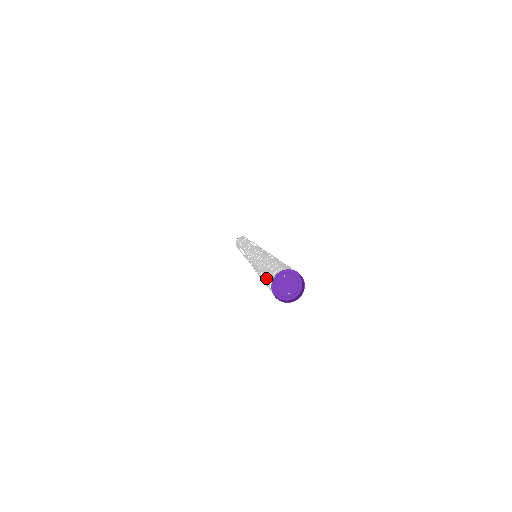
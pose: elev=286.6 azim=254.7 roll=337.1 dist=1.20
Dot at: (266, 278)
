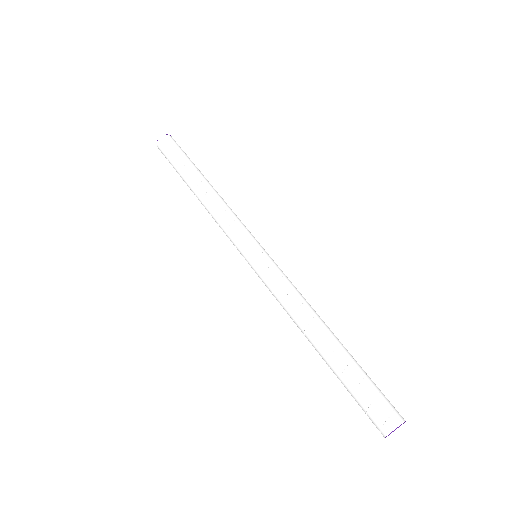
Dot at: occluded
